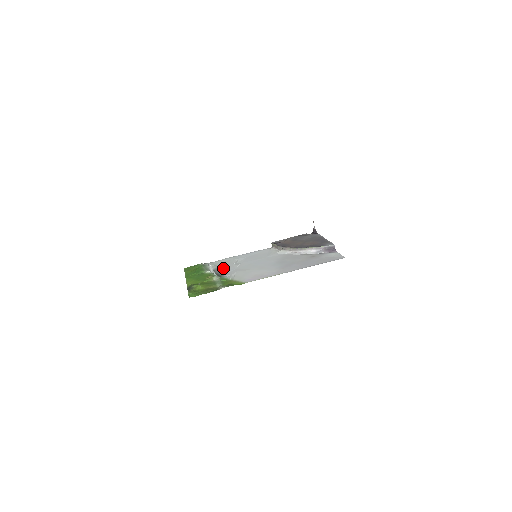
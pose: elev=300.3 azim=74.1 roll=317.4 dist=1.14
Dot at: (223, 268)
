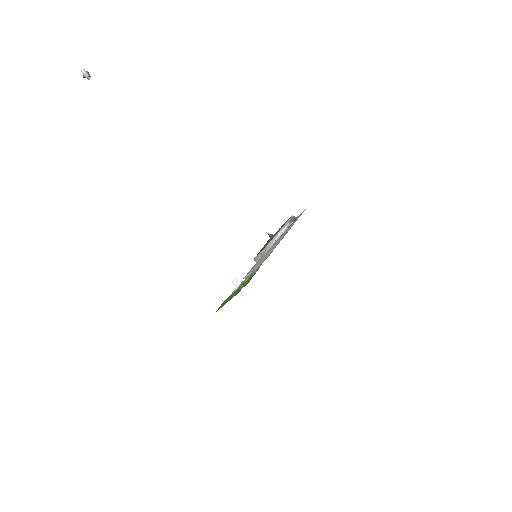
Dot at: occluded
